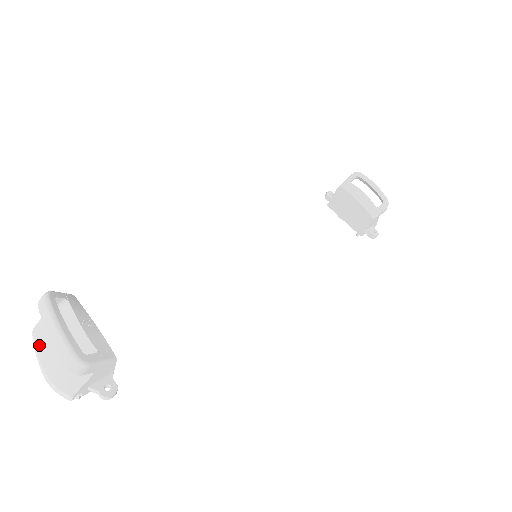
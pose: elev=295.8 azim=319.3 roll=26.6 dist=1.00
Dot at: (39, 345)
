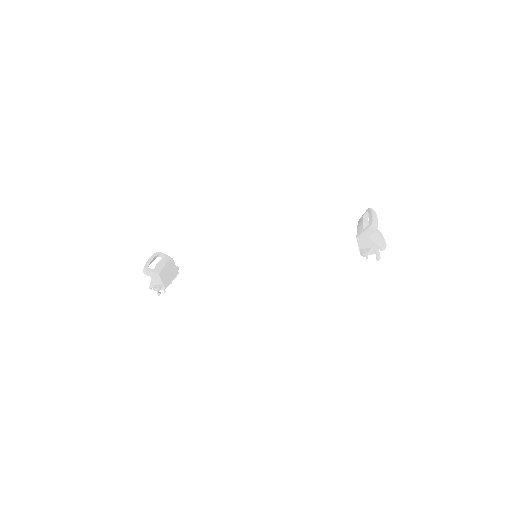
Dot at: occluded
